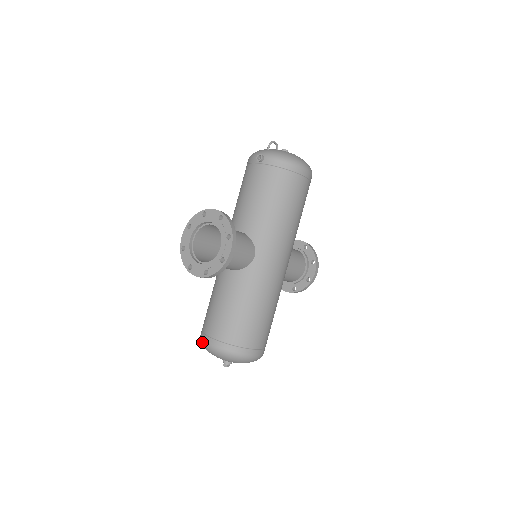
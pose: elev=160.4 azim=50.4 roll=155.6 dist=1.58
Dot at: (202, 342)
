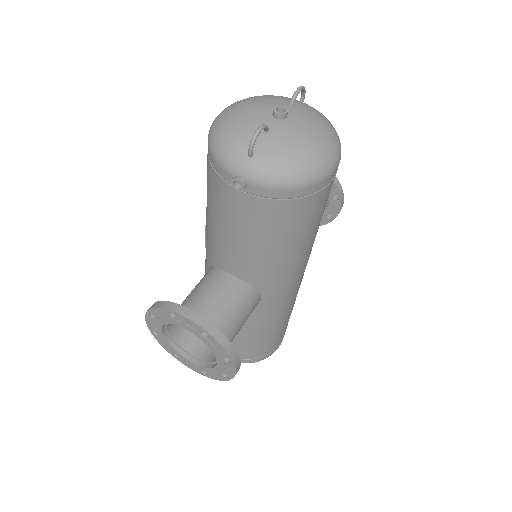
Dot at: occluded
